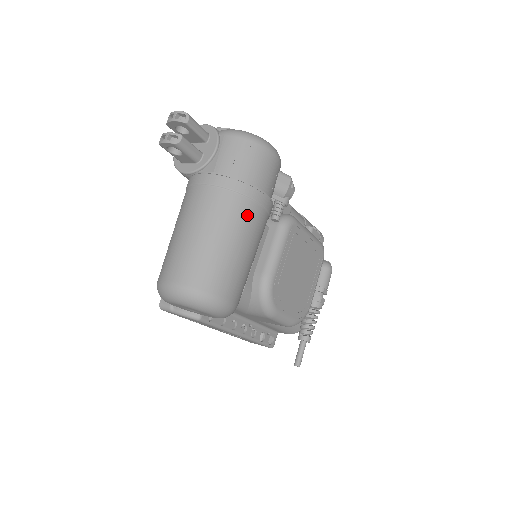
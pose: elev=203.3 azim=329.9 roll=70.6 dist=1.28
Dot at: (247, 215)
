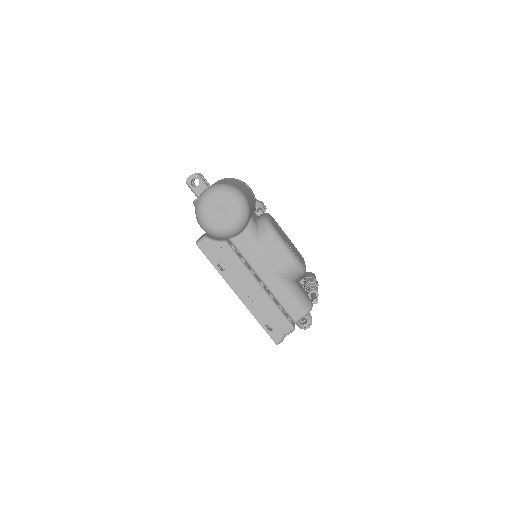
Dot at: (242, 184)
